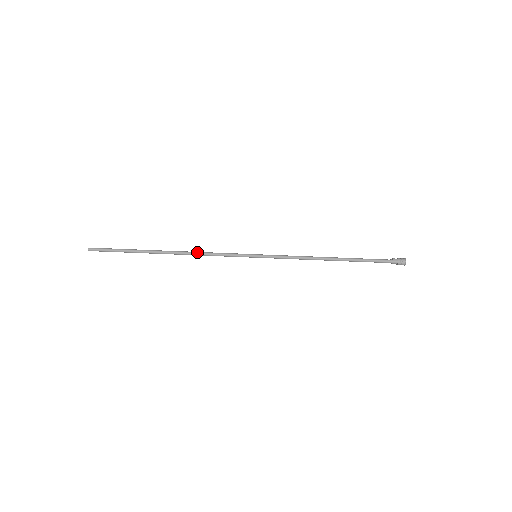
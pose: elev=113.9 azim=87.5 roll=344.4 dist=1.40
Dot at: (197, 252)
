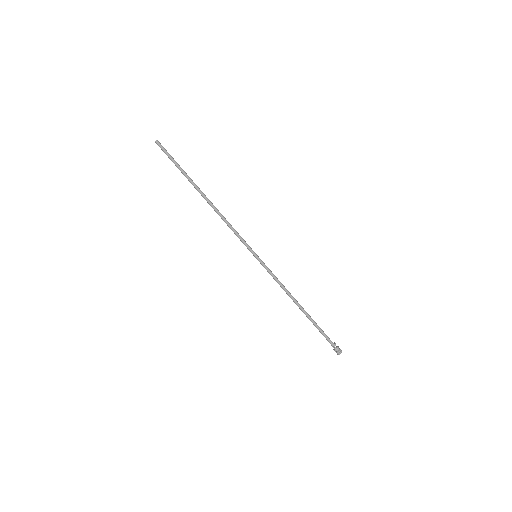
Dot at: (222, 216)
